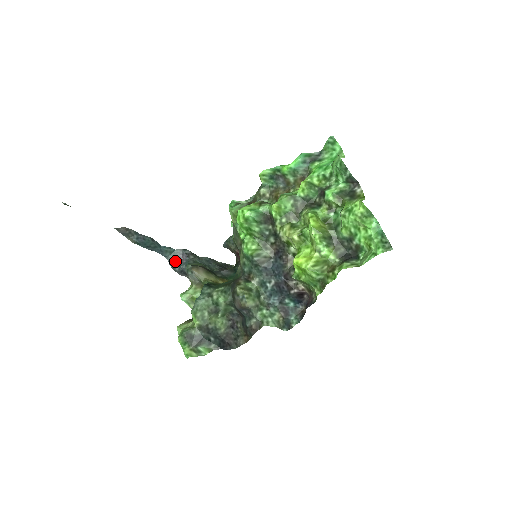
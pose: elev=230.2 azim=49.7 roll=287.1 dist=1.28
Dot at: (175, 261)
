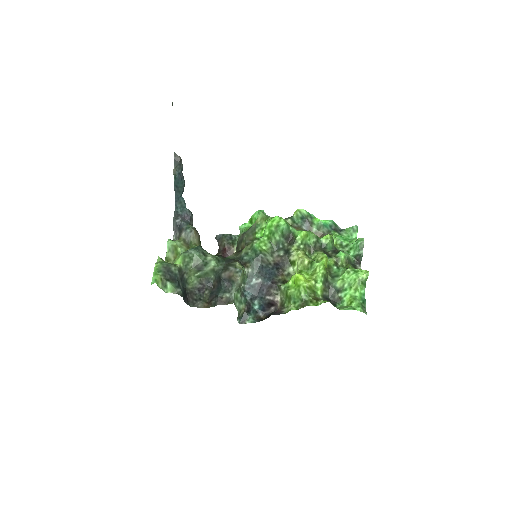
Dot at: (180, 214)
